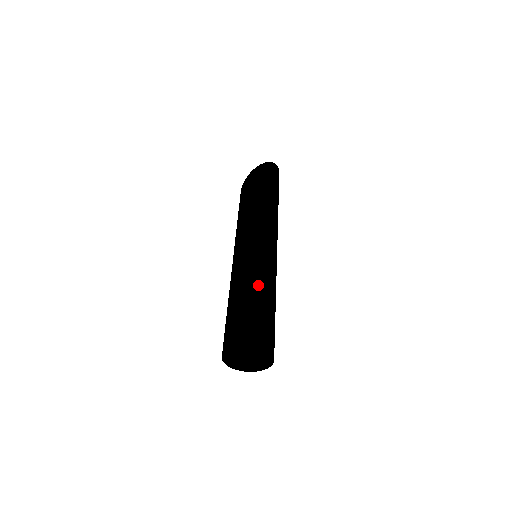
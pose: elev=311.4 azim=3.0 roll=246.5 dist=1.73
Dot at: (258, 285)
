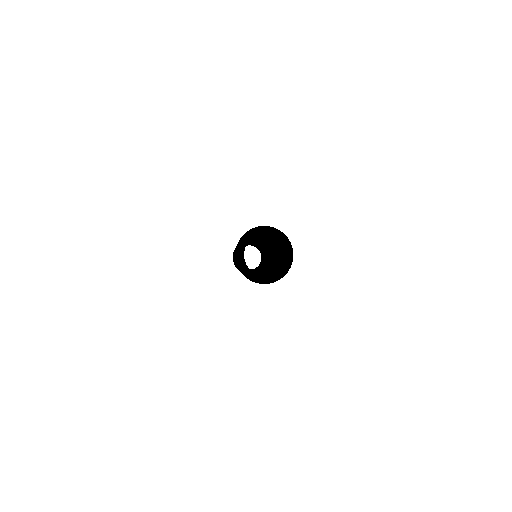
Dot at: occluded
